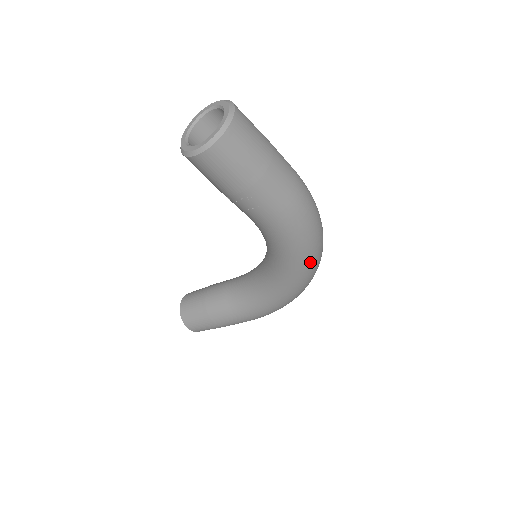
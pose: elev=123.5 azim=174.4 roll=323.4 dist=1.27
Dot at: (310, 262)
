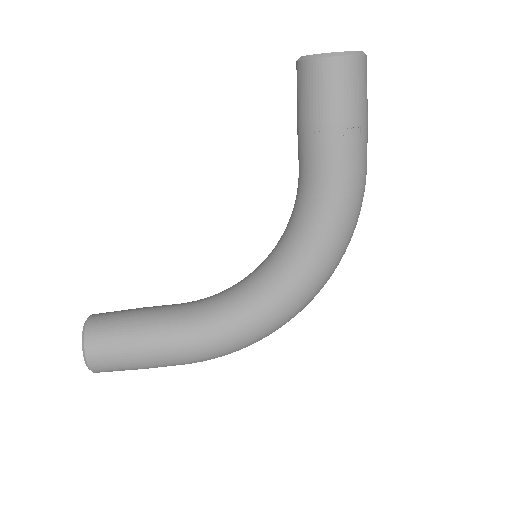
Dot at: (331, 266)
